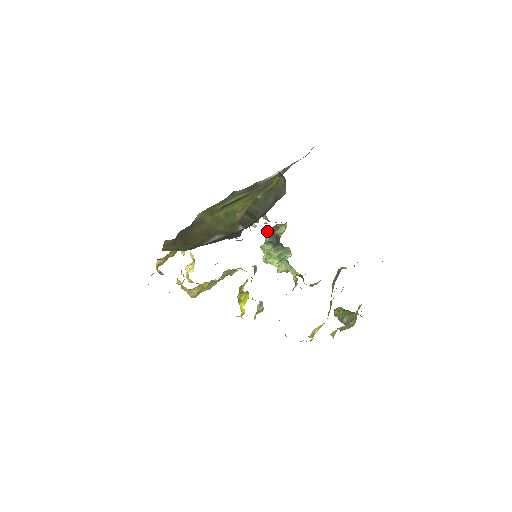
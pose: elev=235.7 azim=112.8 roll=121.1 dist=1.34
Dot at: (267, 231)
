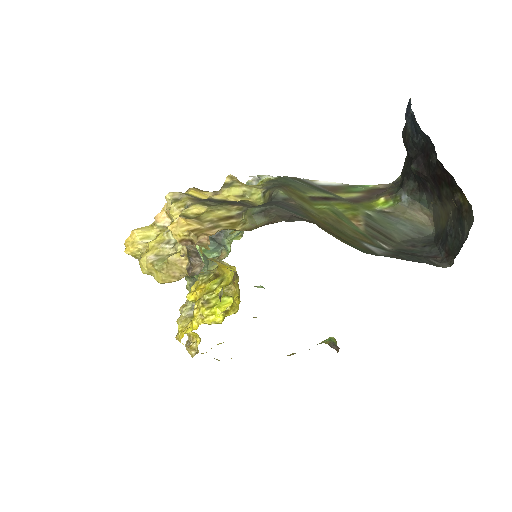
Dot at: occluded
